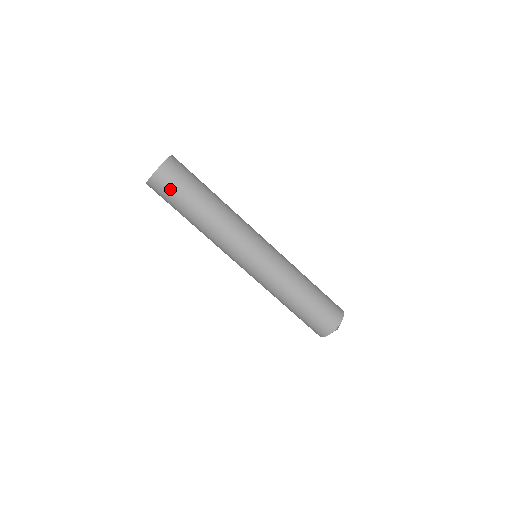
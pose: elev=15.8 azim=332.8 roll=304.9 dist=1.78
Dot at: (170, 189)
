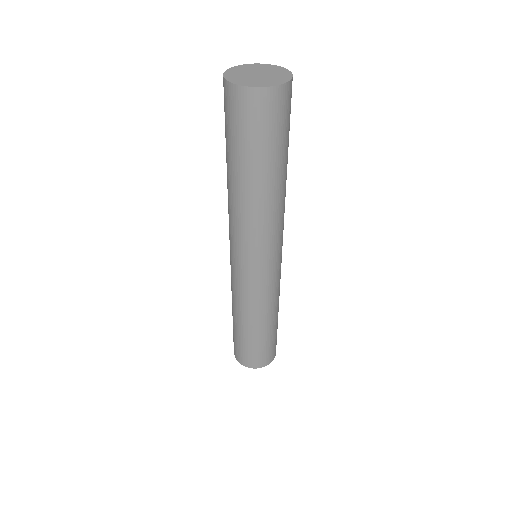
Dot at: (265, 125)
